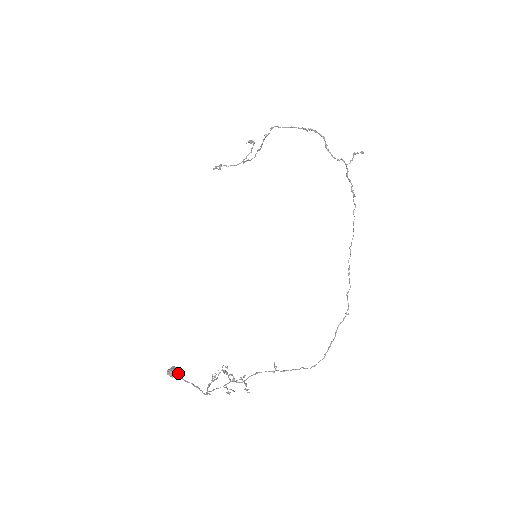
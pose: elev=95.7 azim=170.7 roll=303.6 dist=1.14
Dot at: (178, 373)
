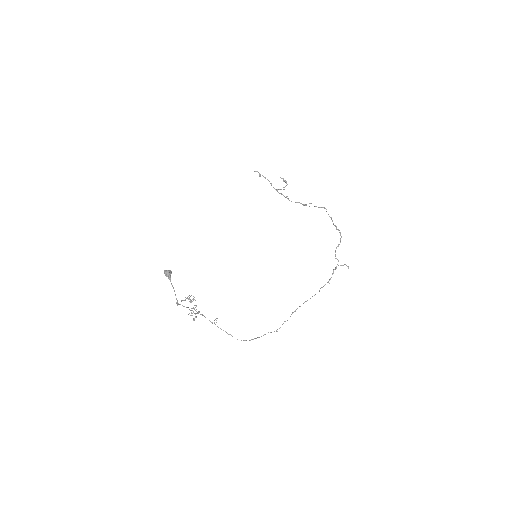
Dot at: occluded
